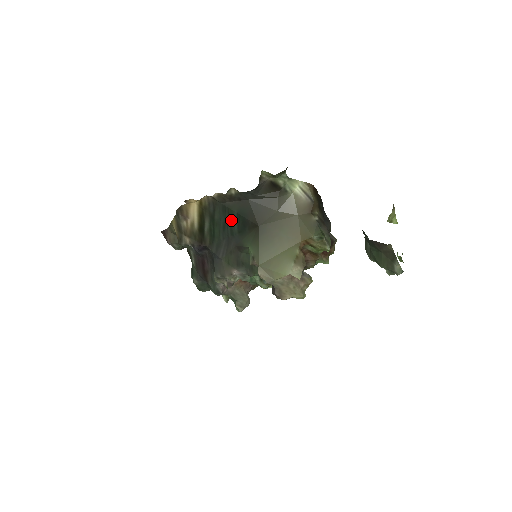
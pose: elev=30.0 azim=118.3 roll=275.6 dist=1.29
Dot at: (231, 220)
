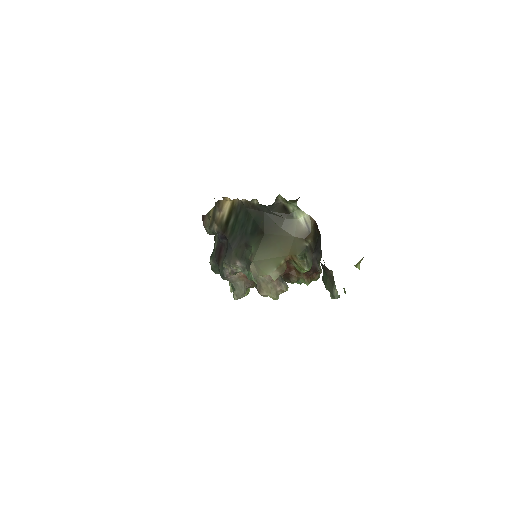
Dot at: (248, 223)
